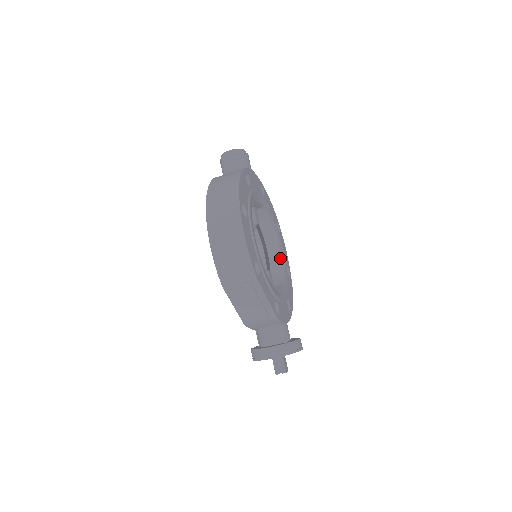
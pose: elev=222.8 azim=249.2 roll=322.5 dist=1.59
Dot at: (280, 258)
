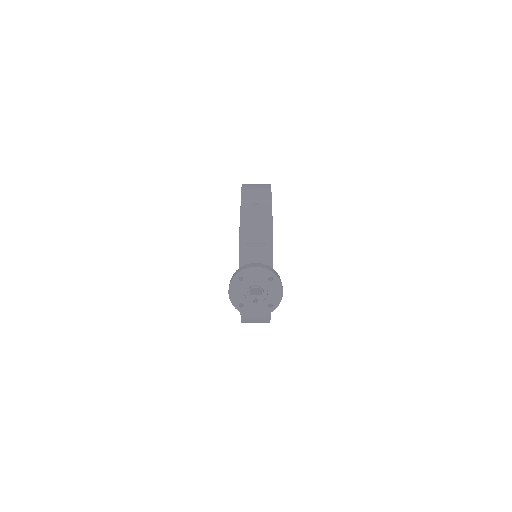
Dot at: occluded
